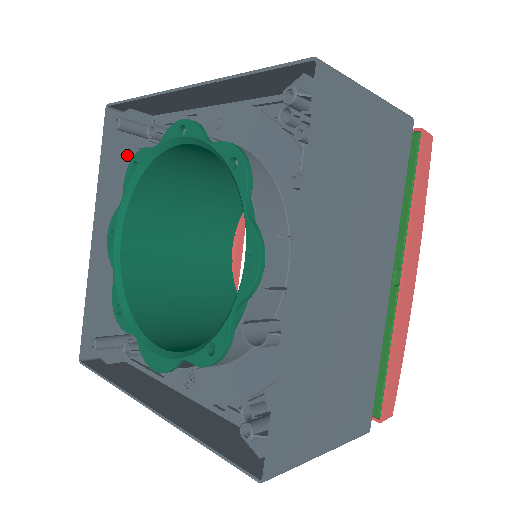
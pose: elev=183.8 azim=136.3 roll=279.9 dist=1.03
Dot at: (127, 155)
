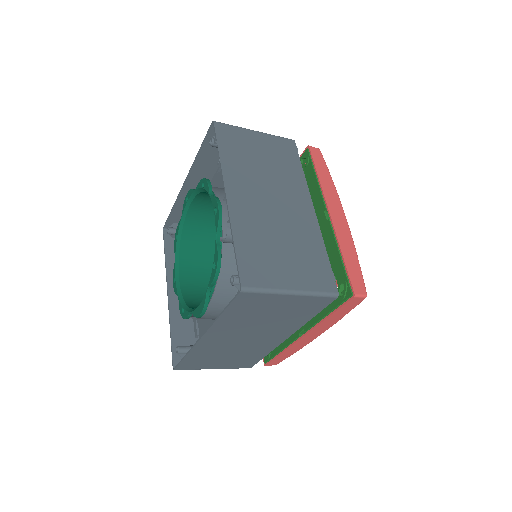
Dot at: occluded
